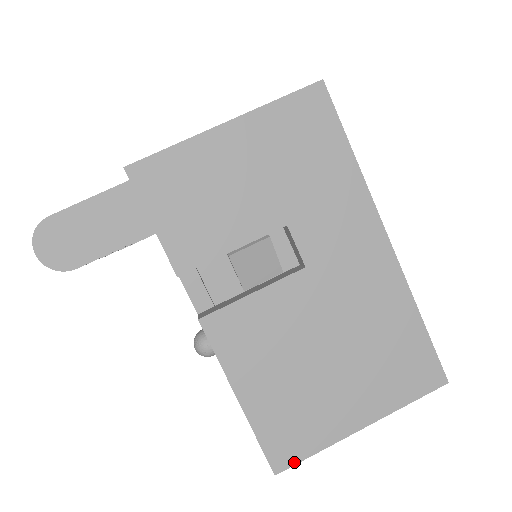
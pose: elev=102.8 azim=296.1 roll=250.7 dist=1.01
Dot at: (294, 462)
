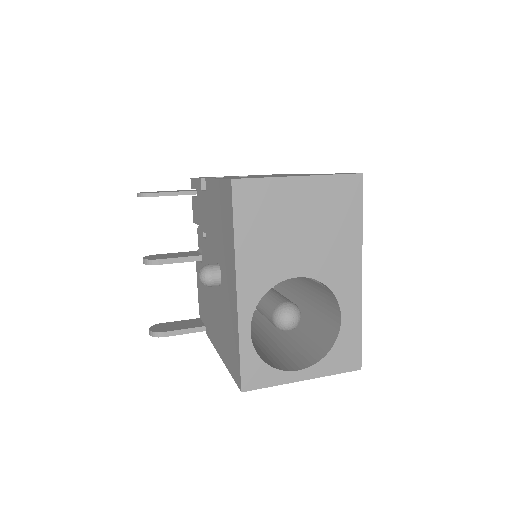
Dot at: (247, 178)
